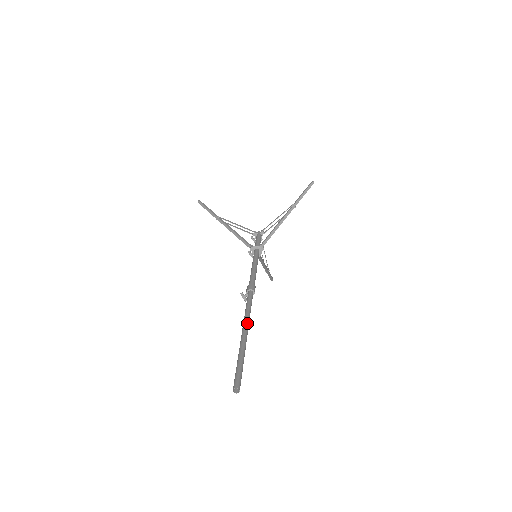
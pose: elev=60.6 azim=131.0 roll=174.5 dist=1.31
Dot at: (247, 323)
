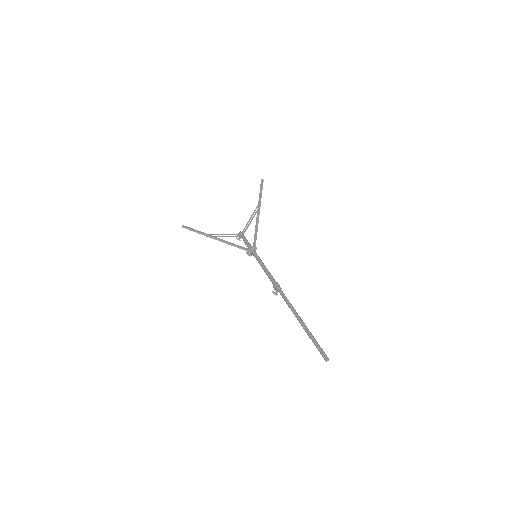
Dot at: (297, 314)
